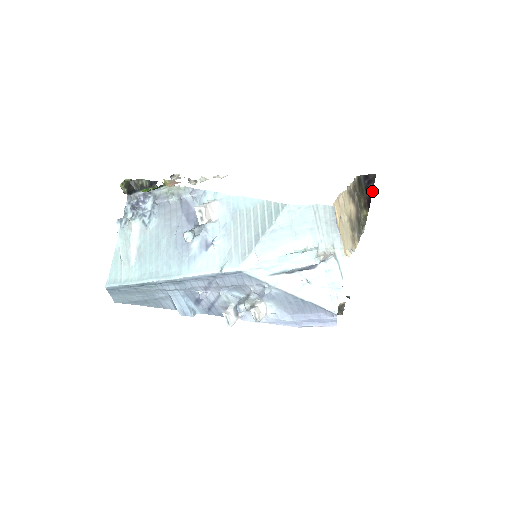
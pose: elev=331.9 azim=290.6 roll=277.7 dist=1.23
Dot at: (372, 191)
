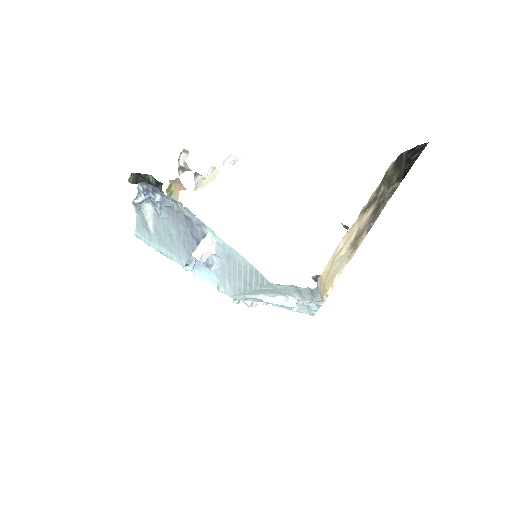
Dot at: (416, 159)
